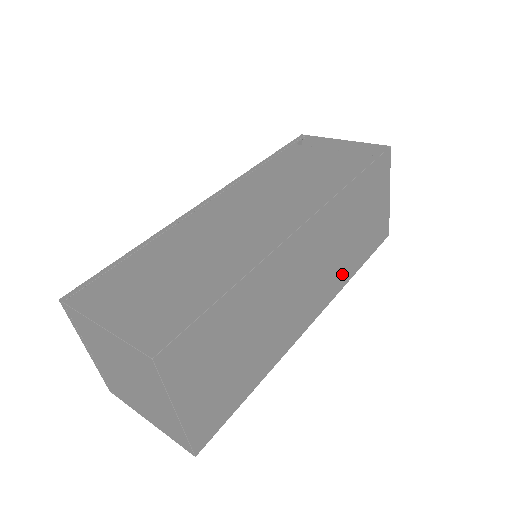
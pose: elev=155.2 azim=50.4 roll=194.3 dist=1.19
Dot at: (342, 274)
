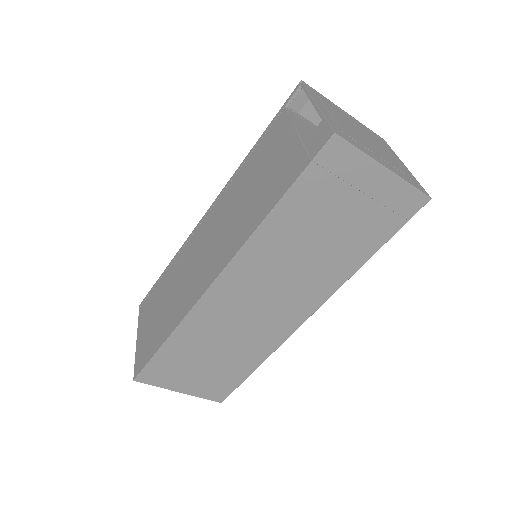
Dot at: (332, 275)
